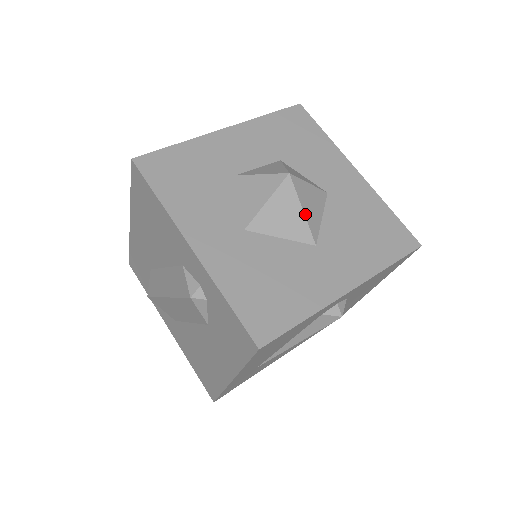
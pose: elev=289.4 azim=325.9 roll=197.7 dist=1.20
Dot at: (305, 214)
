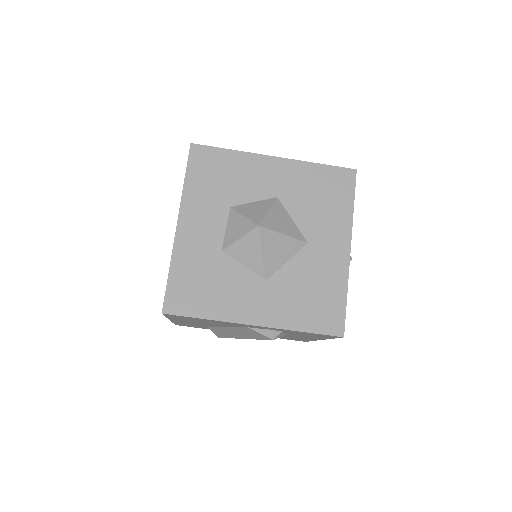
Dot at: (287, 235)
